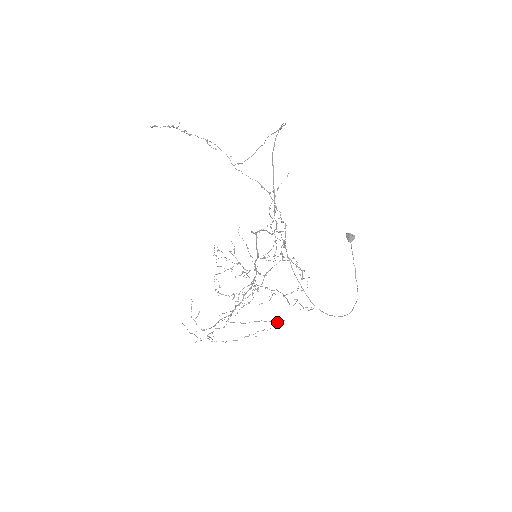
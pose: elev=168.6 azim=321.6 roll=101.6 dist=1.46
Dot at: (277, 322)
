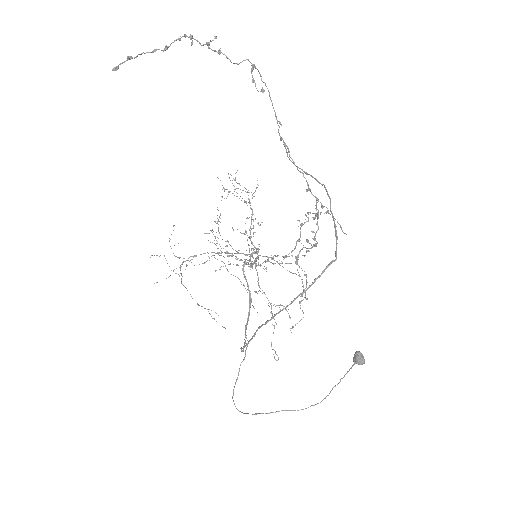
Dot at: (254, 308)
